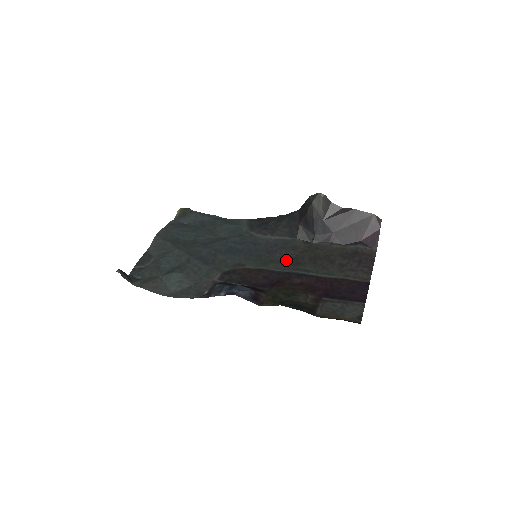
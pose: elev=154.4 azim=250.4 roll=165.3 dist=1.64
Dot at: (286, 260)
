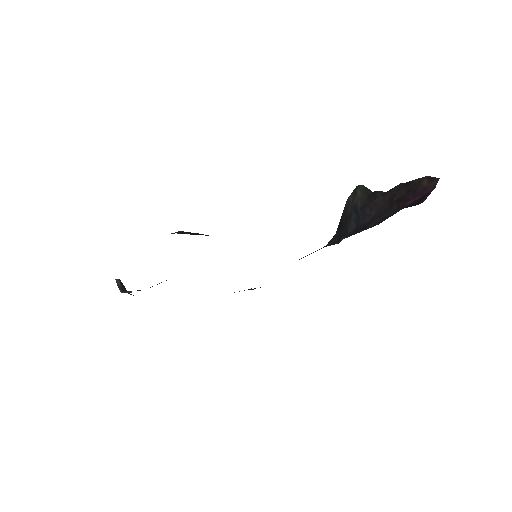
Dot at: occluded
